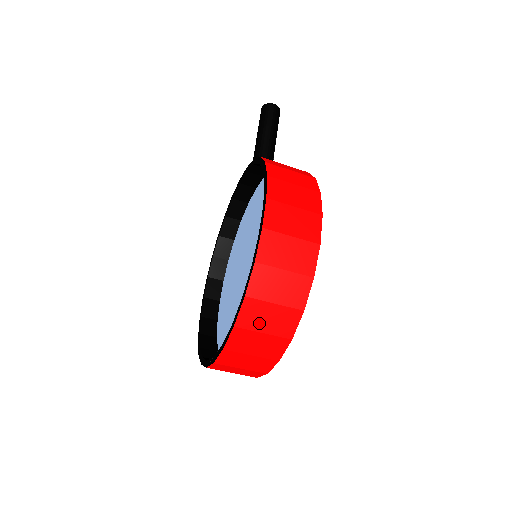
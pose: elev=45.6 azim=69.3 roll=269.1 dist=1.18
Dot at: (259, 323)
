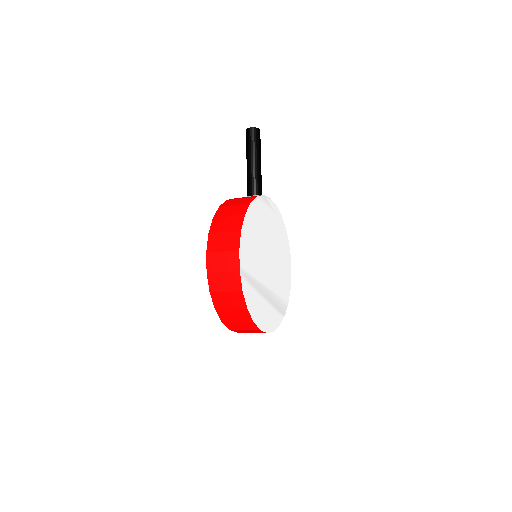
Dot at: (231, 318)
